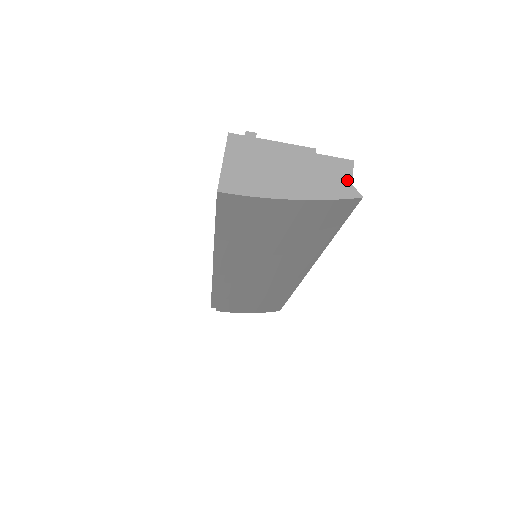
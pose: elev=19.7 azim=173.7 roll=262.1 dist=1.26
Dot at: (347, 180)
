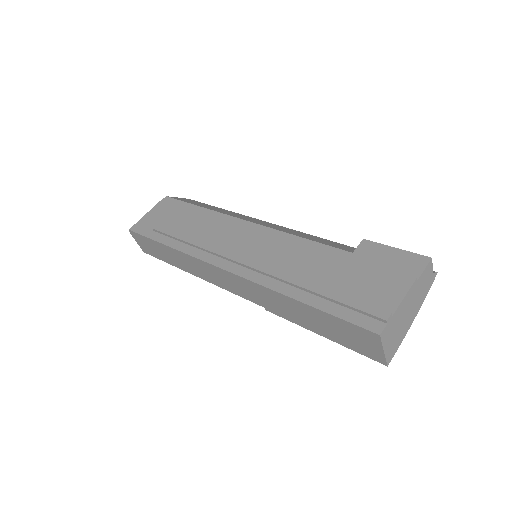
Dot at: (431, 274)
